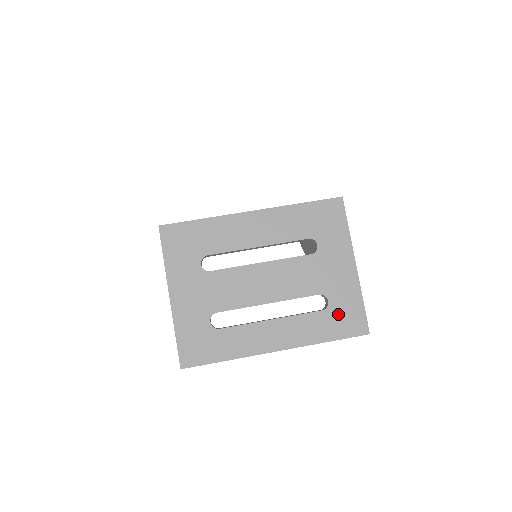
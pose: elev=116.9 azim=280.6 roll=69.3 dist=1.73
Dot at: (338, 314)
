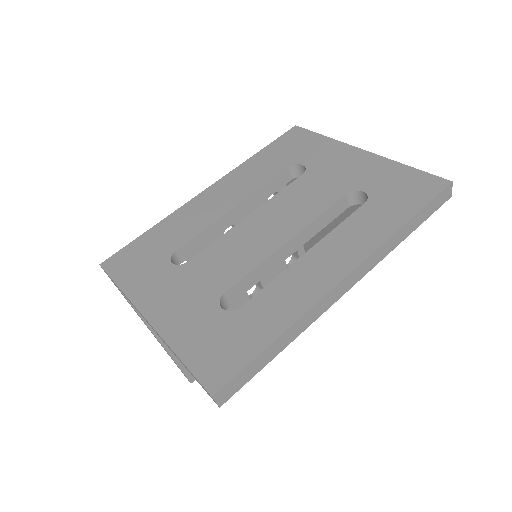
Dot at: (389, 193)
